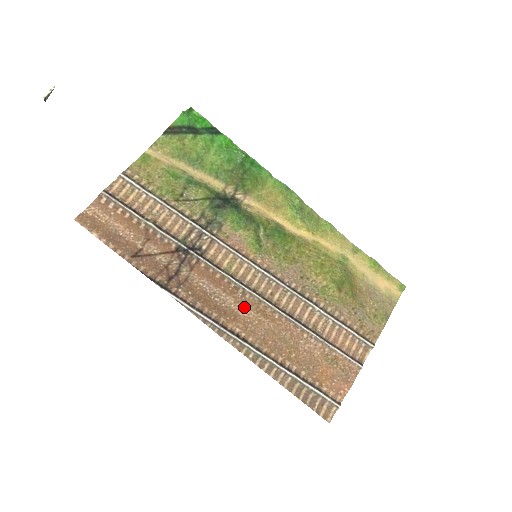
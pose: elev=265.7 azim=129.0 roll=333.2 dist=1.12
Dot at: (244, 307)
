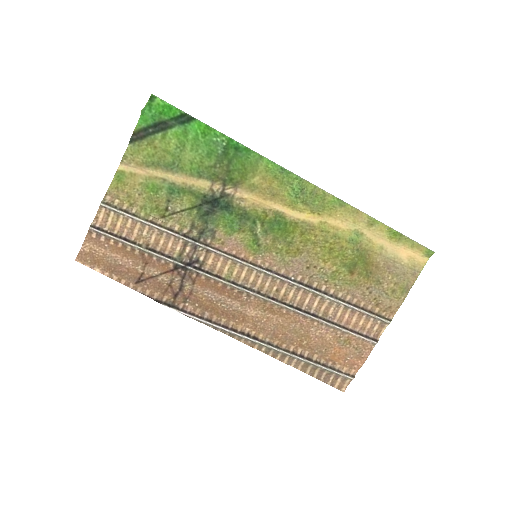
Dot at: (251, 308)
